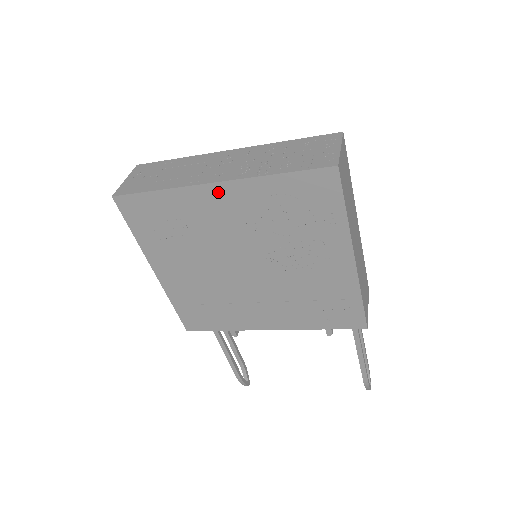
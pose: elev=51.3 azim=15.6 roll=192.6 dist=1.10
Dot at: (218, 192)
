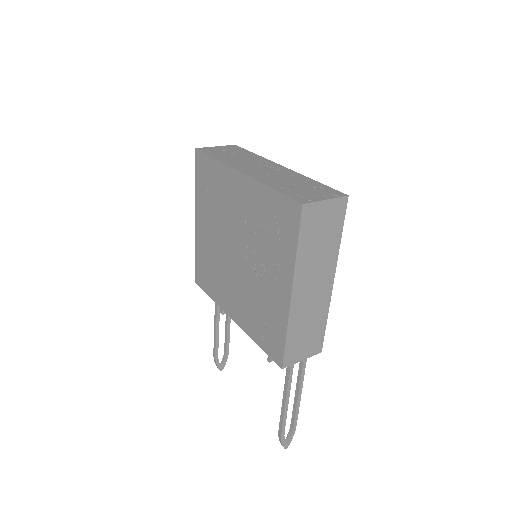
Dot at: (240, 180)
